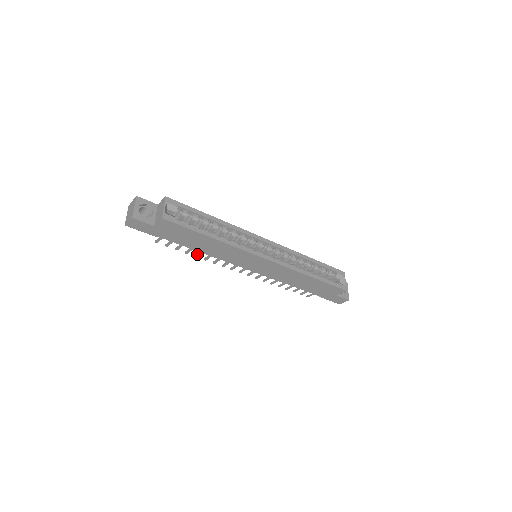
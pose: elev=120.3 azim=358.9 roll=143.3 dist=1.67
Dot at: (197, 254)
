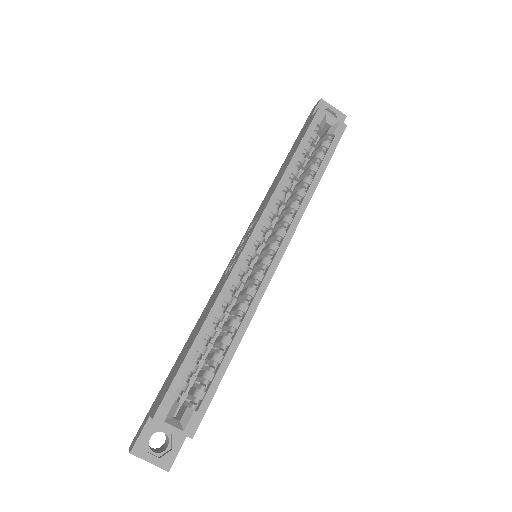
Dot at: occluded
